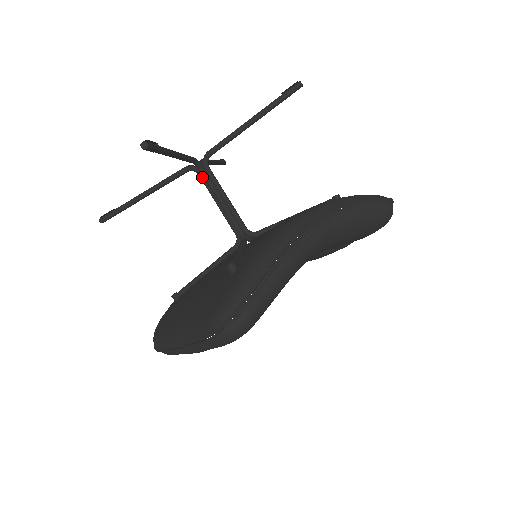
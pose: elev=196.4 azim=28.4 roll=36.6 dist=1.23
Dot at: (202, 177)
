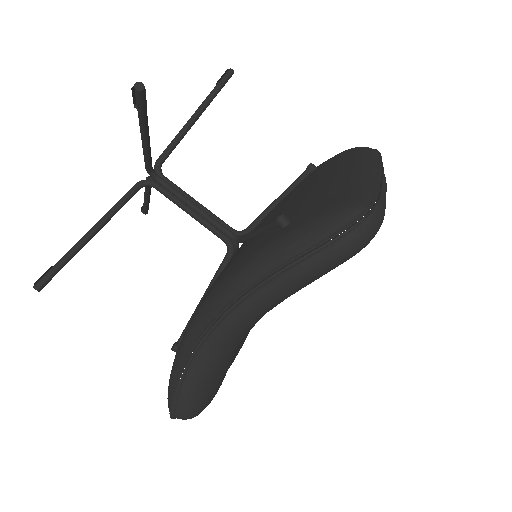
Dot at: (162, 190)
